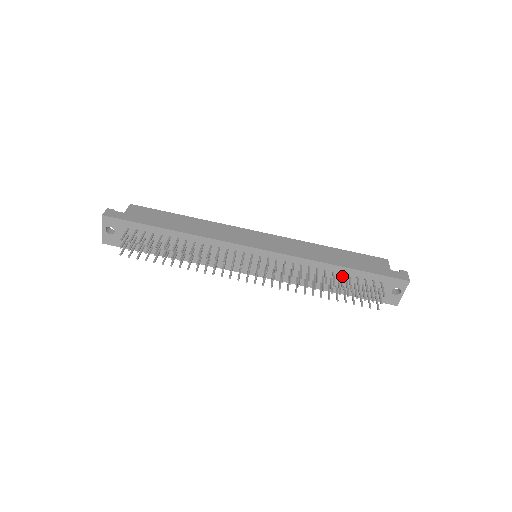
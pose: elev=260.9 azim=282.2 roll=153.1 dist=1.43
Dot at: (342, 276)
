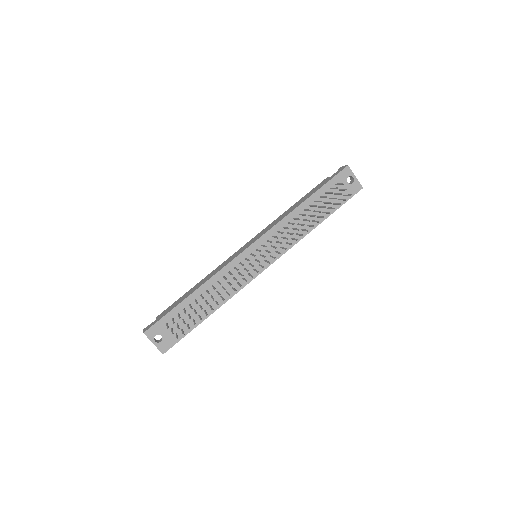
Dot at: (311, 205)
